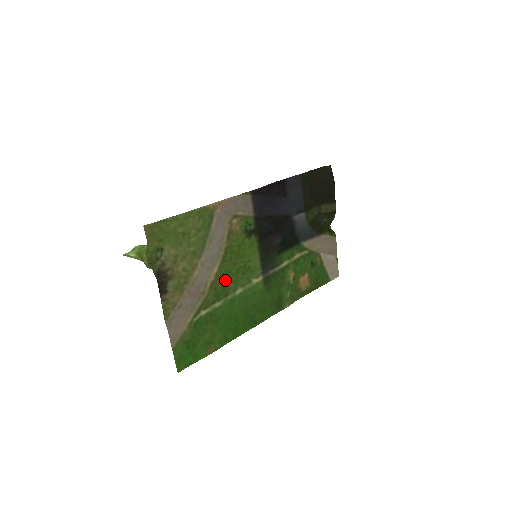
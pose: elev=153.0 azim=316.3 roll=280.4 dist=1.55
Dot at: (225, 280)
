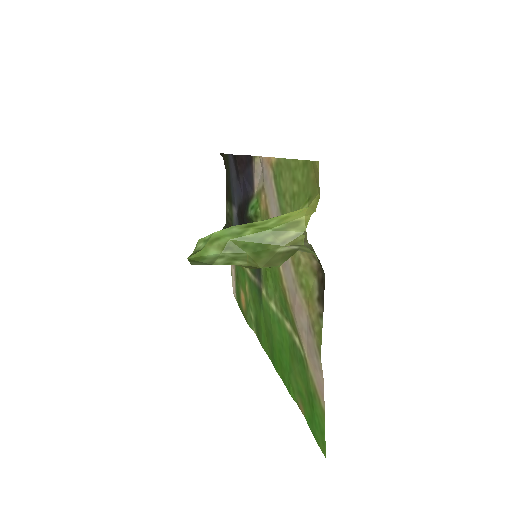
Dot at: (278, 287)
